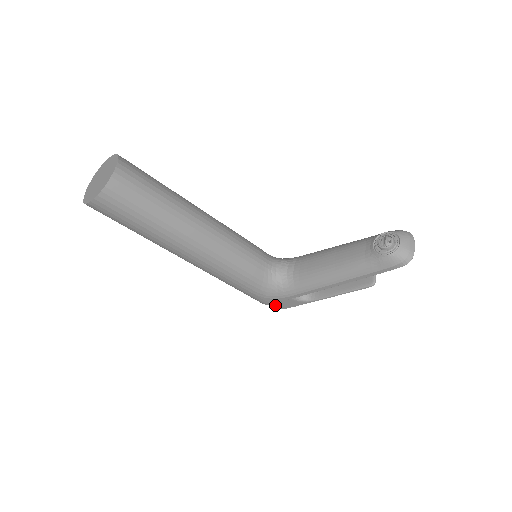
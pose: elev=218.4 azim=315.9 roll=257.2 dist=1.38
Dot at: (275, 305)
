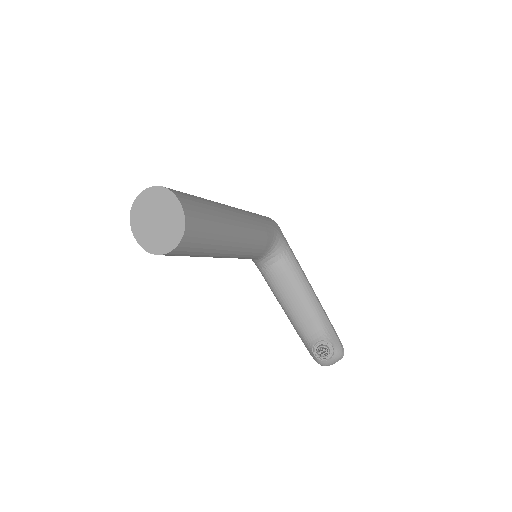
Dot at: occluded
